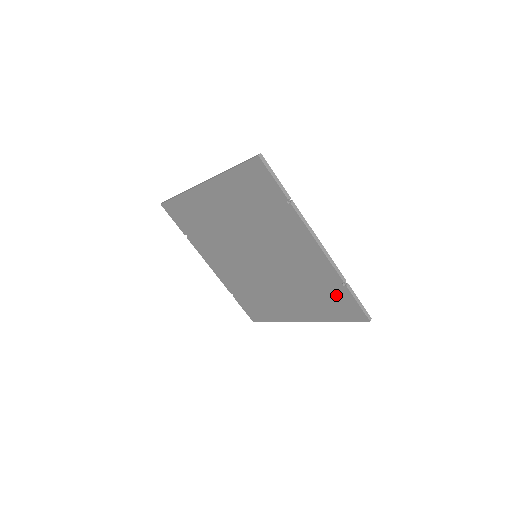
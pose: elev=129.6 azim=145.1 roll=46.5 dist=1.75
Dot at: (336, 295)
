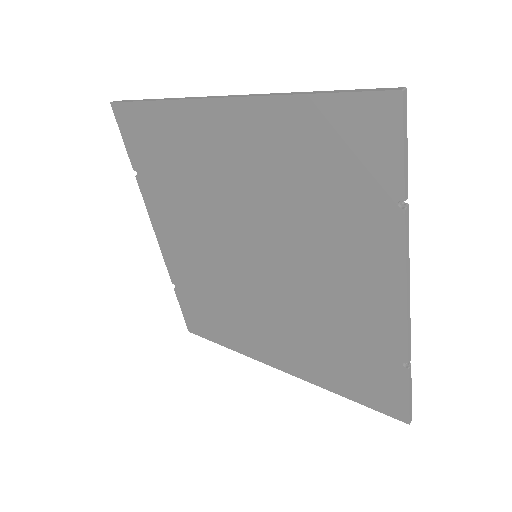
Dot at: (375, 370)
